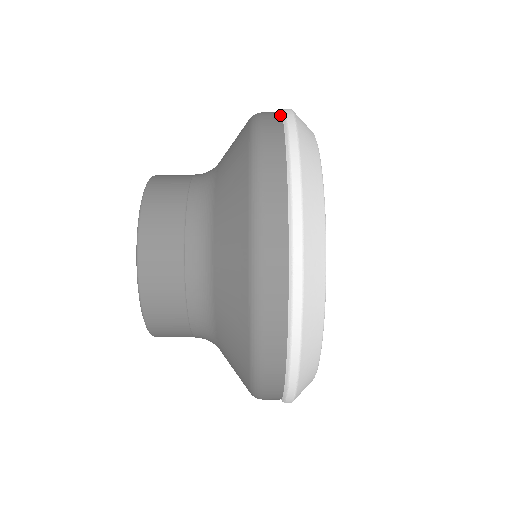
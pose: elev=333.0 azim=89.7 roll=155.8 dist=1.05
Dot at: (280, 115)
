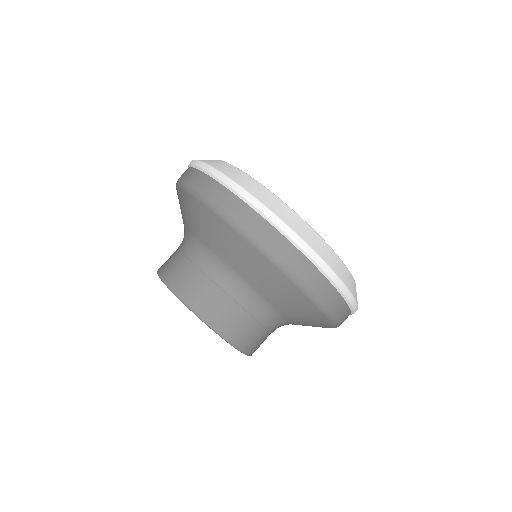
Dot at: (293, 247)
